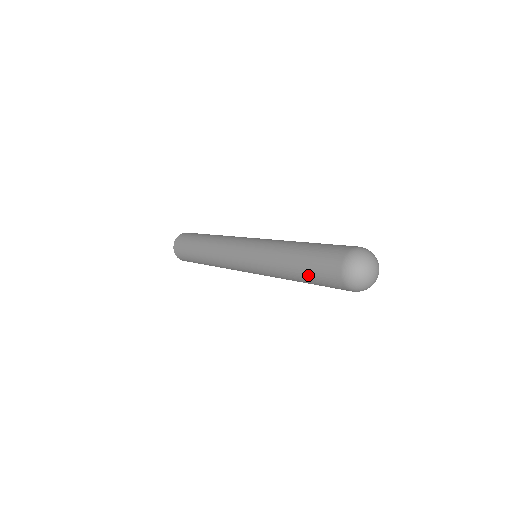
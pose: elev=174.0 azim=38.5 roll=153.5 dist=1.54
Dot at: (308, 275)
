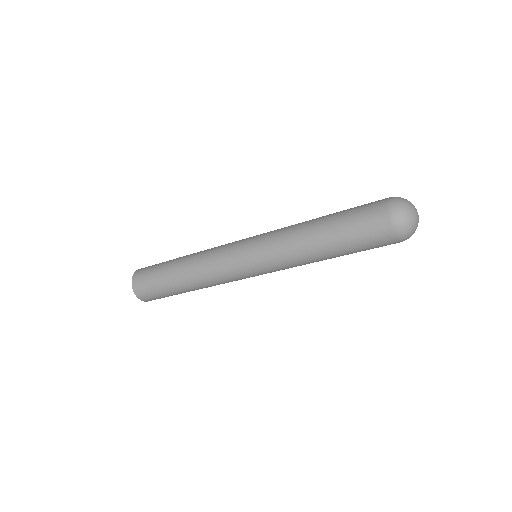
Dot at: (341, 226)
